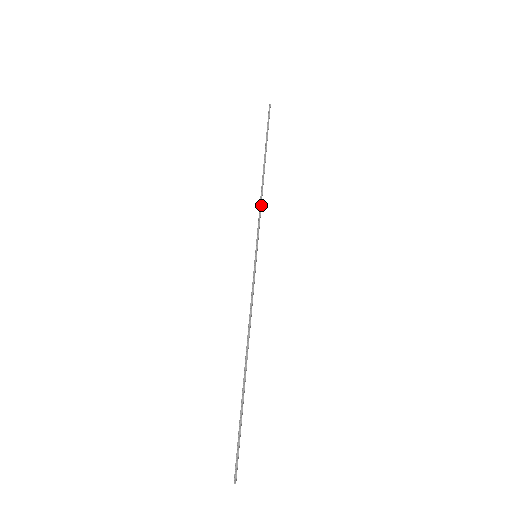
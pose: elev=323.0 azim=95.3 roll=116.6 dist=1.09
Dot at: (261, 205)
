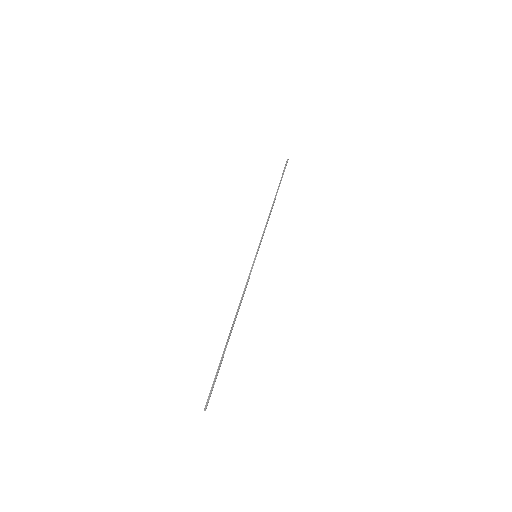
Dot at: (267, 223)
